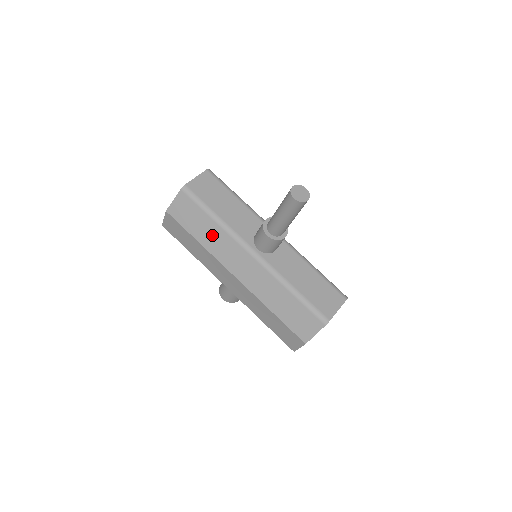
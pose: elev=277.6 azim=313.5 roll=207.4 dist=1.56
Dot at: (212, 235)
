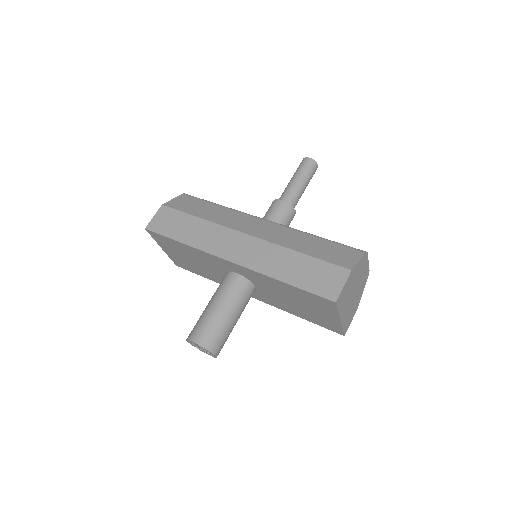
Dot at: (217, 213)
